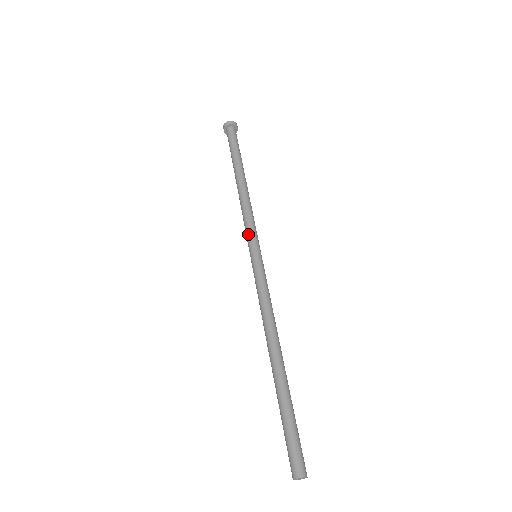
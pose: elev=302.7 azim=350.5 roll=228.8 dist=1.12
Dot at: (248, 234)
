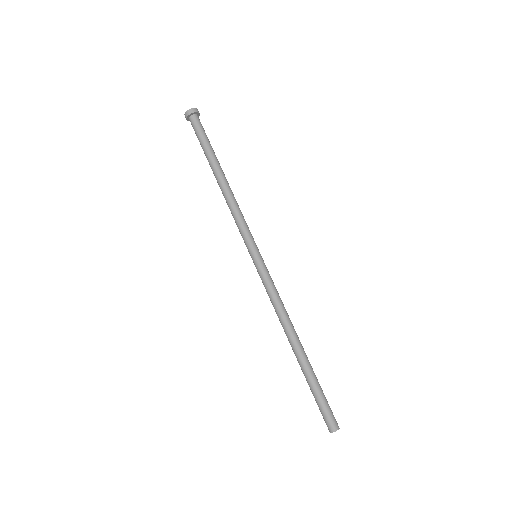
Dot at: (243, 238)
